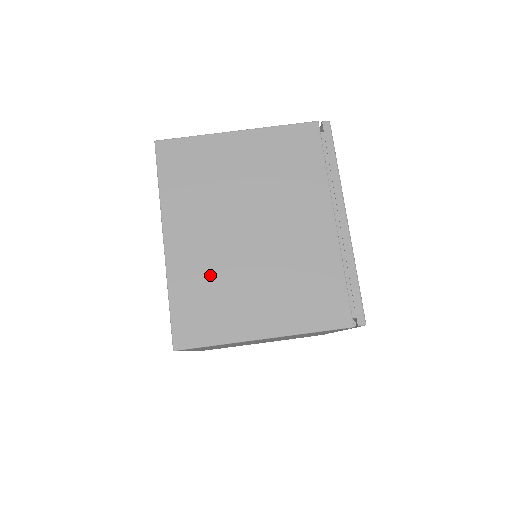
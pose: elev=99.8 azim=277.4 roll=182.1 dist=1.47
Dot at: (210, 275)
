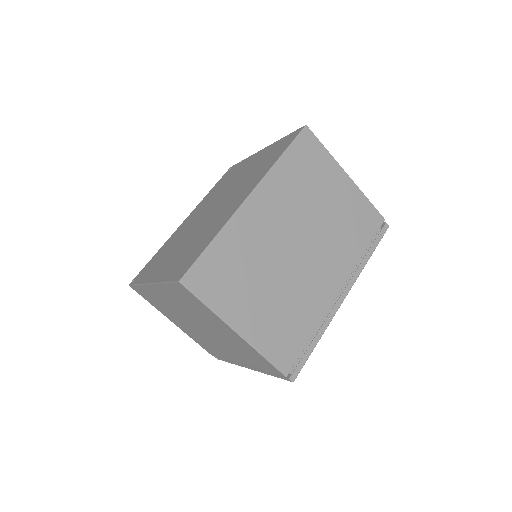
Dot at: (164, 305)
